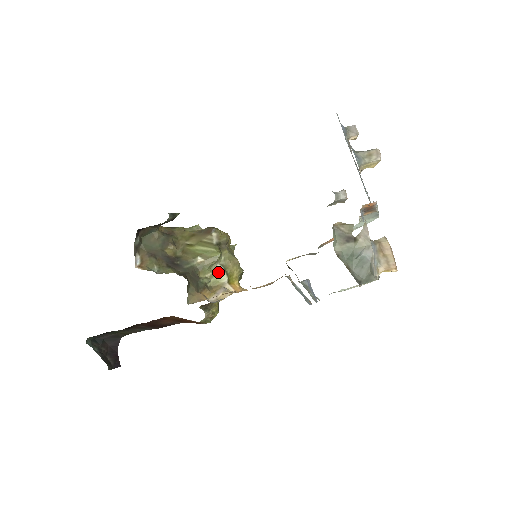
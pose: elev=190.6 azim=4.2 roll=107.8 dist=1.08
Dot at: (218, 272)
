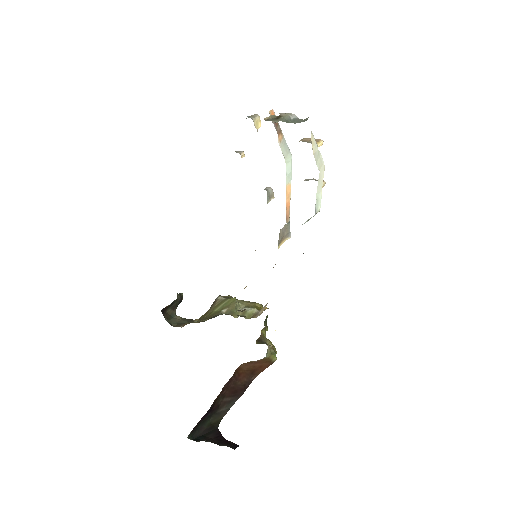
Dot at: (245, 311)
